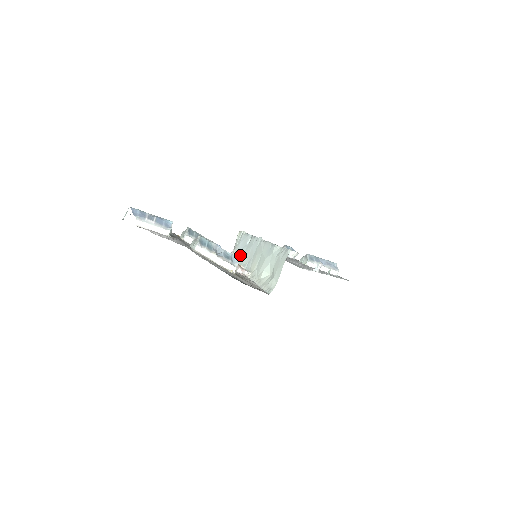
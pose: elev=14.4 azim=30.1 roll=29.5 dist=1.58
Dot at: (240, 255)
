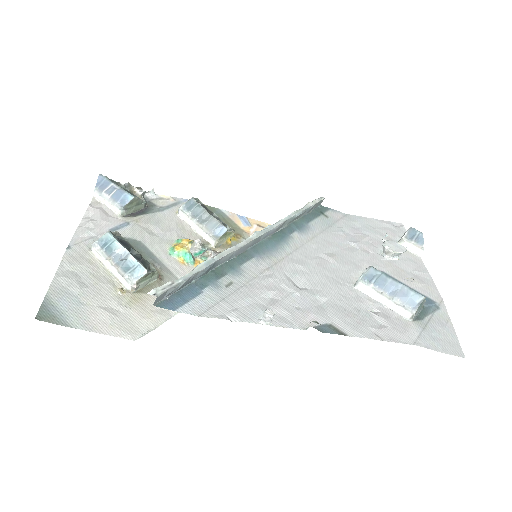
Dot at: occluded
